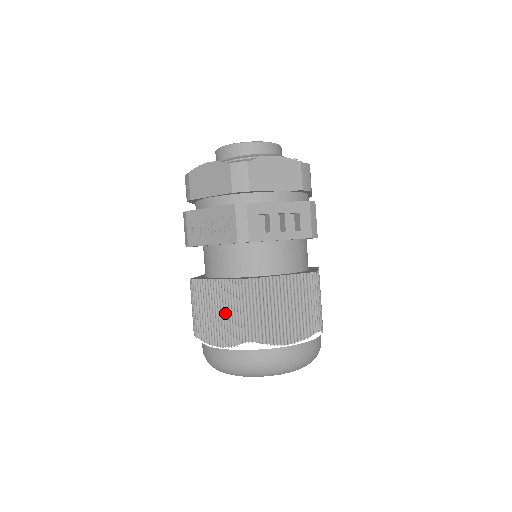
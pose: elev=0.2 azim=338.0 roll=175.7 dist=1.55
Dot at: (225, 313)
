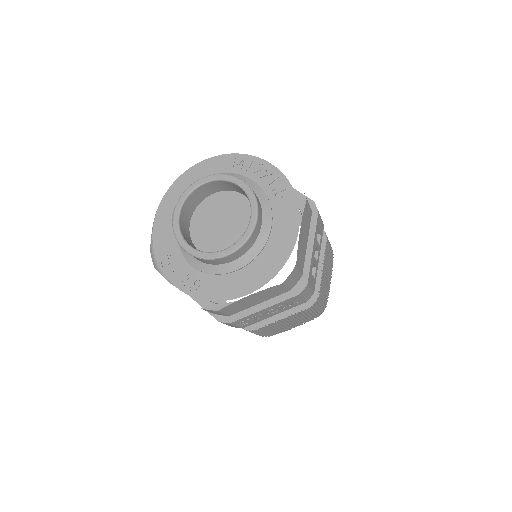
Dot at: (297, 320)
